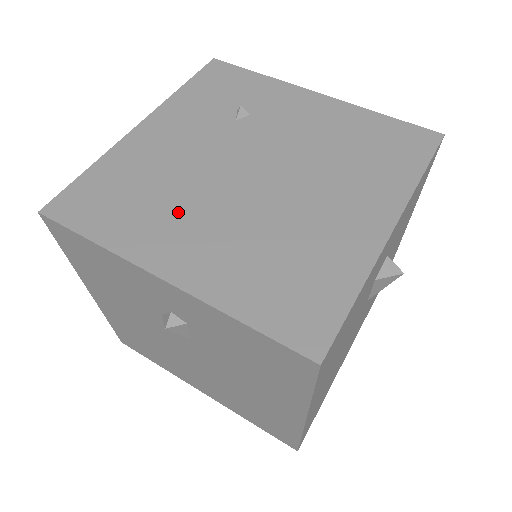
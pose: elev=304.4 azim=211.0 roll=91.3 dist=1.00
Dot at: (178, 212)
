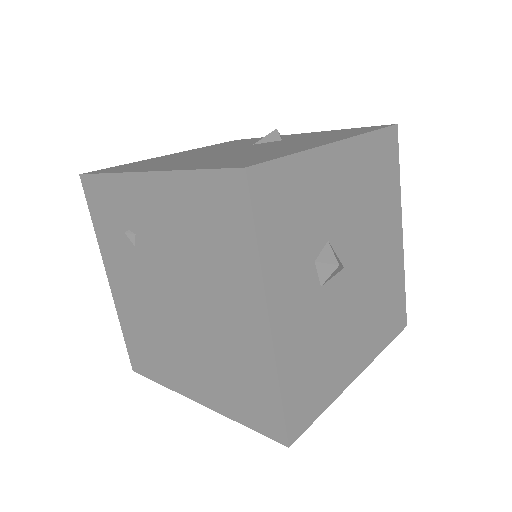
Dot at: (171, 351)
